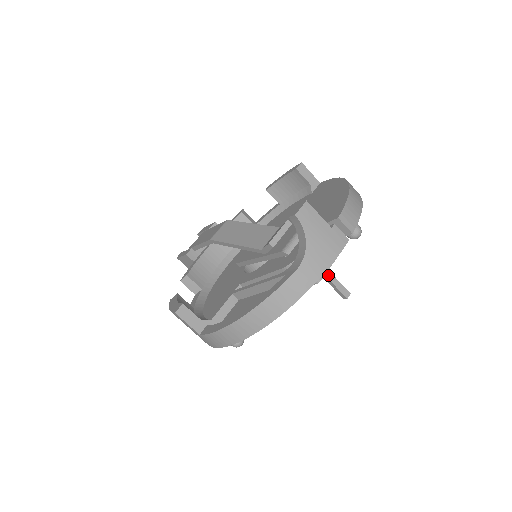
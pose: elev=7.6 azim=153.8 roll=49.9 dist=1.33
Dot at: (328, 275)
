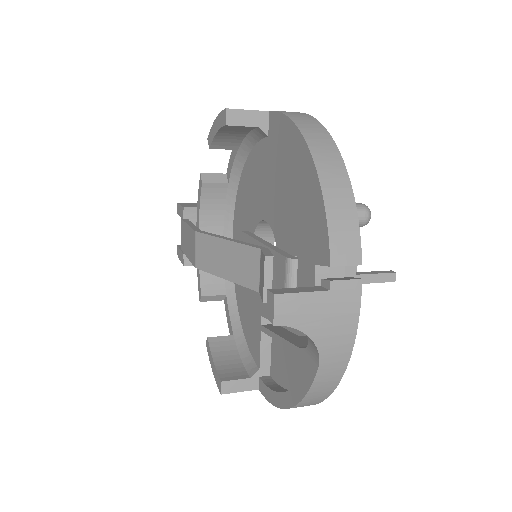
Dot at: occluded
